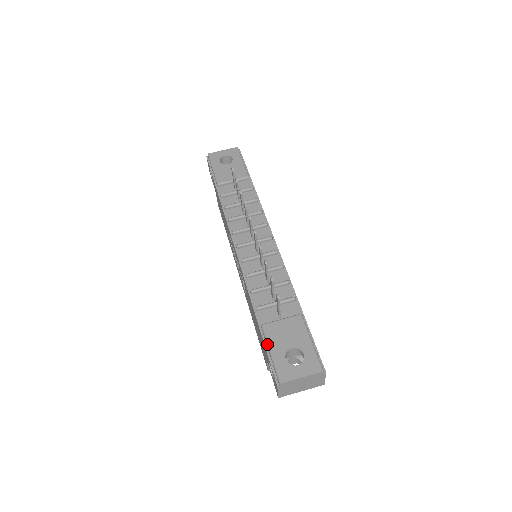
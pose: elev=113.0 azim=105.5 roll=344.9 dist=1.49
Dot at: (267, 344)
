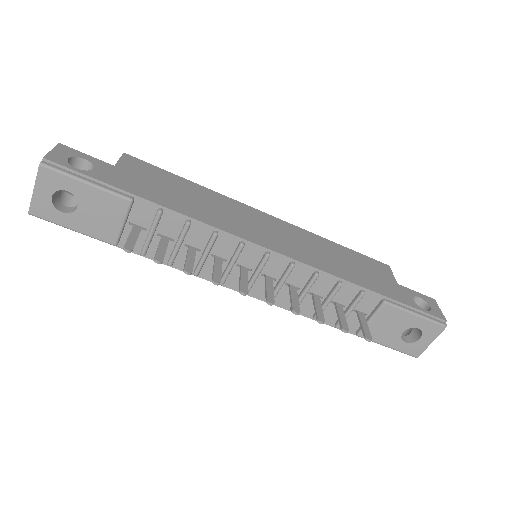
Dot at: occluded
